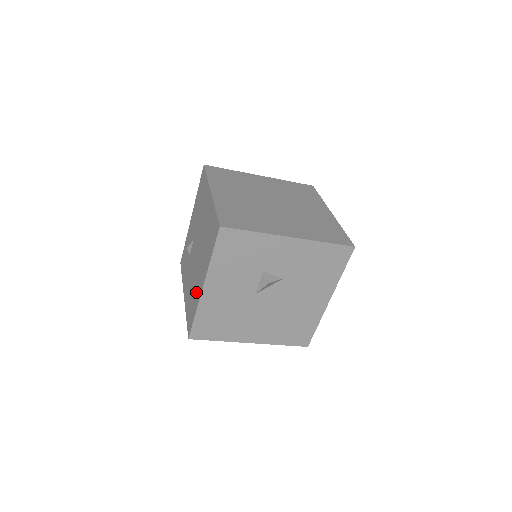
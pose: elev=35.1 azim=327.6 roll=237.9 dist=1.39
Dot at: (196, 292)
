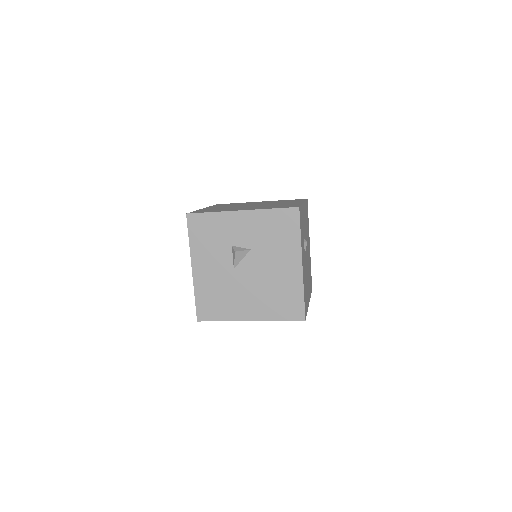
Dot at: occluded
